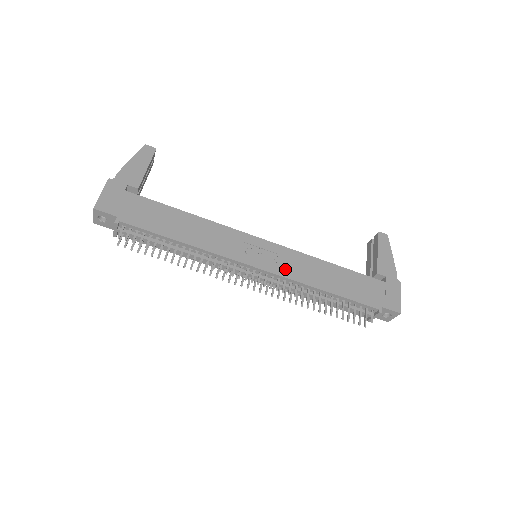
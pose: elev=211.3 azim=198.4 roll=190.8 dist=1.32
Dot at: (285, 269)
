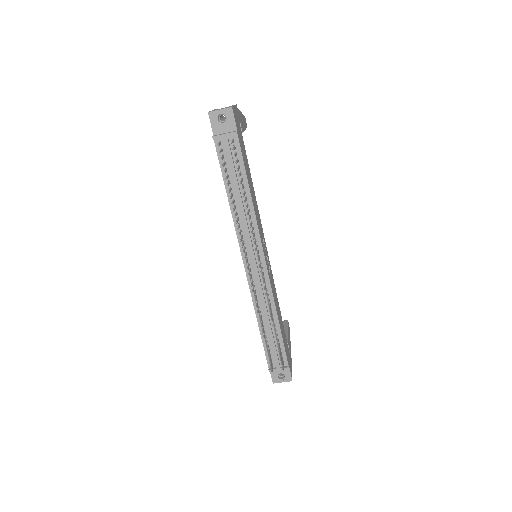
Dot at: (271, 282)
